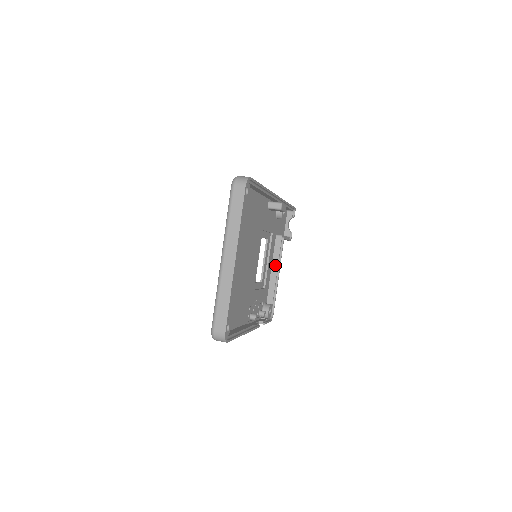
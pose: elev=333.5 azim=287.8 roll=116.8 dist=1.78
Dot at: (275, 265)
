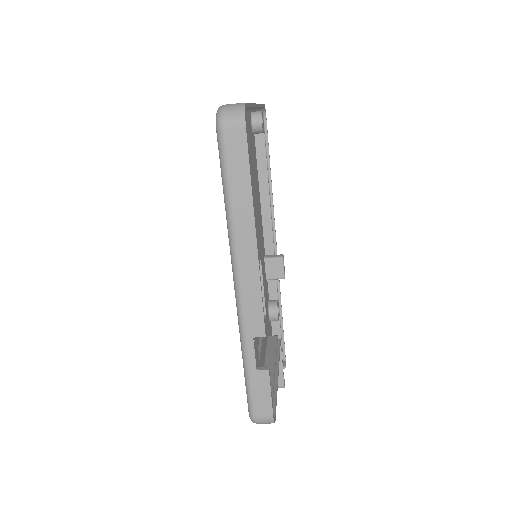
Dot at: (270, 360)
